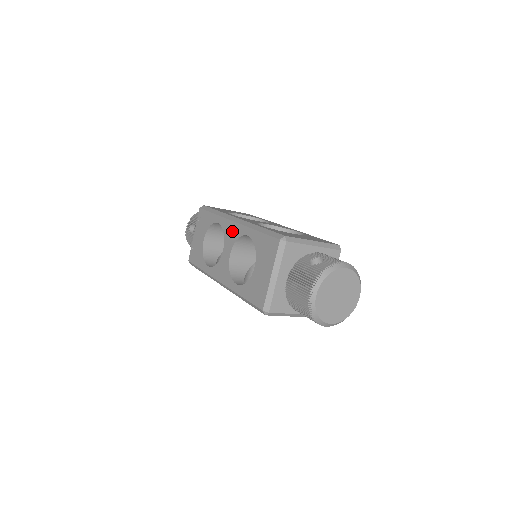
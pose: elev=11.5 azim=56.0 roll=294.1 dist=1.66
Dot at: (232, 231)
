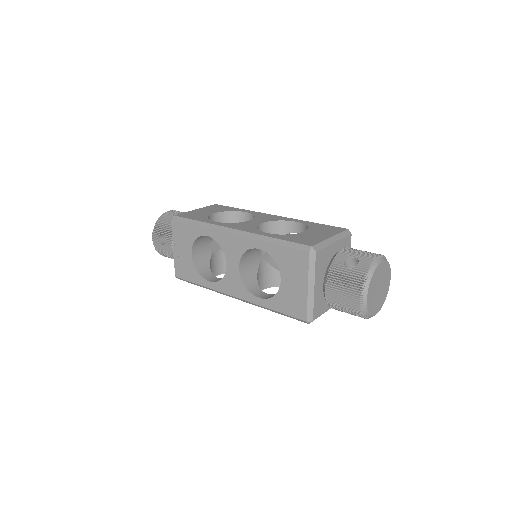
Dot at: (233, 244)
